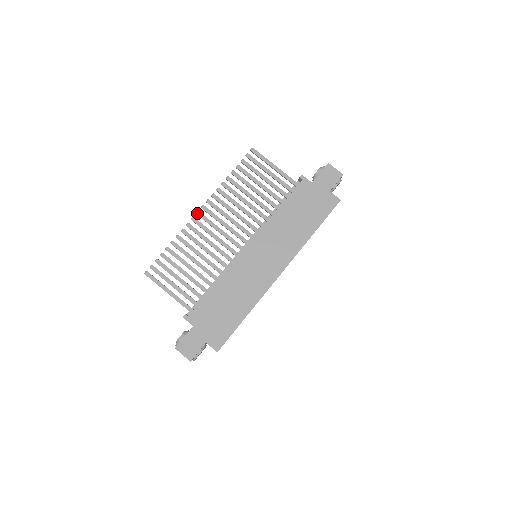
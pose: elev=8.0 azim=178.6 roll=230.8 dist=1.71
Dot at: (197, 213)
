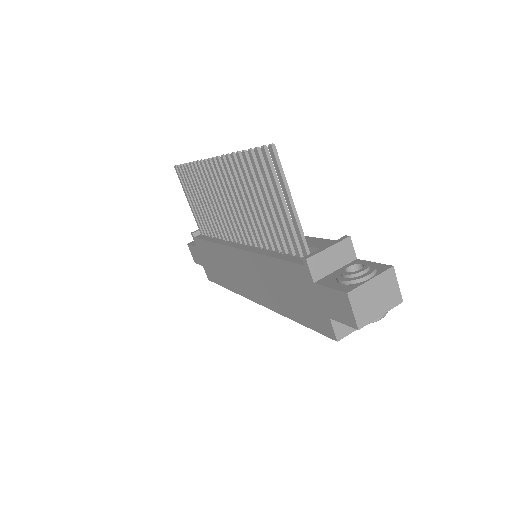
Dot at: (208, 160)
